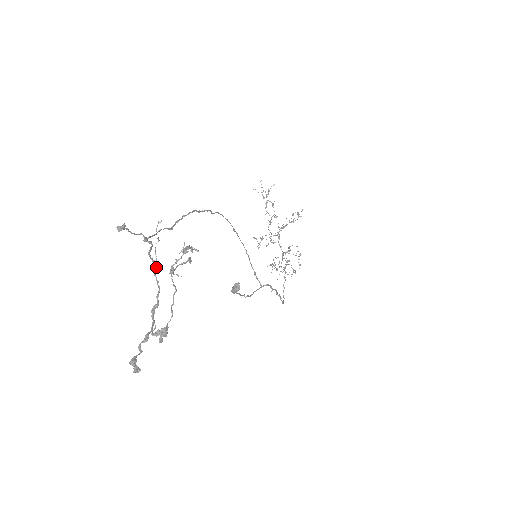
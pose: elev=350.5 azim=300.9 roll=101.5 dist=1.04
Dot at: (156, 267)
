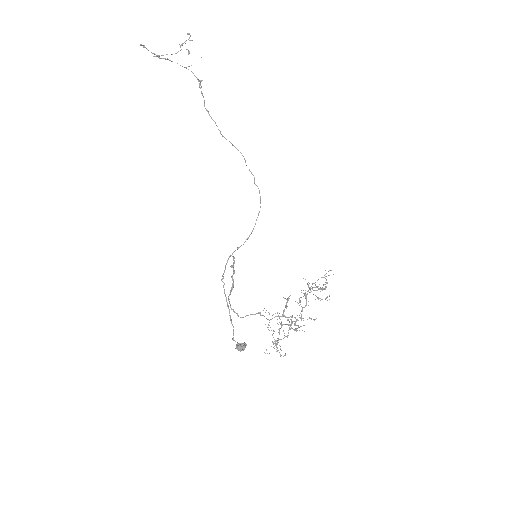
Dot at: (185, 67)
